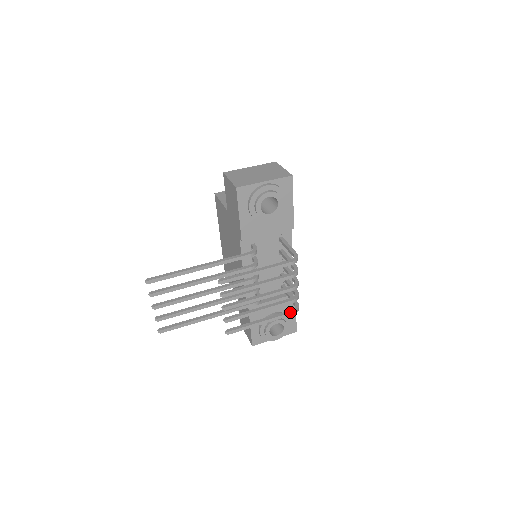
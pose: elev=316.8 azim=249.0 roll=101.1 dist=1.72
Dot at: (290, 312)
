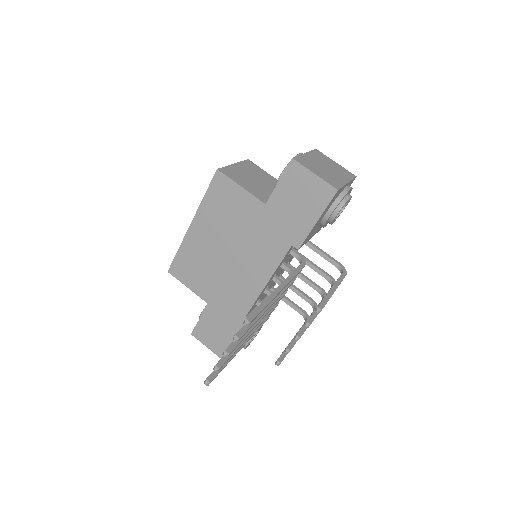
Dot at: occluded
